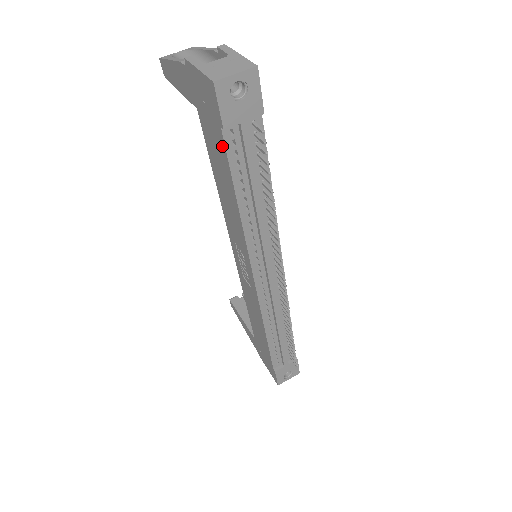
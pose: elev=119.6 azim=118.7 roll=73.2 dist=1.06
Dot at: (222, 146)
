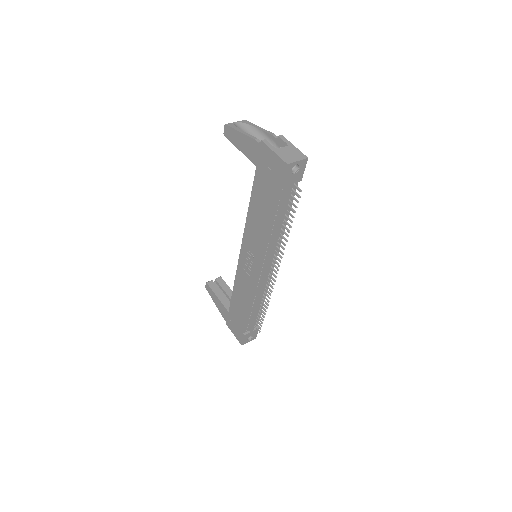
Dot at: (274, 194)
